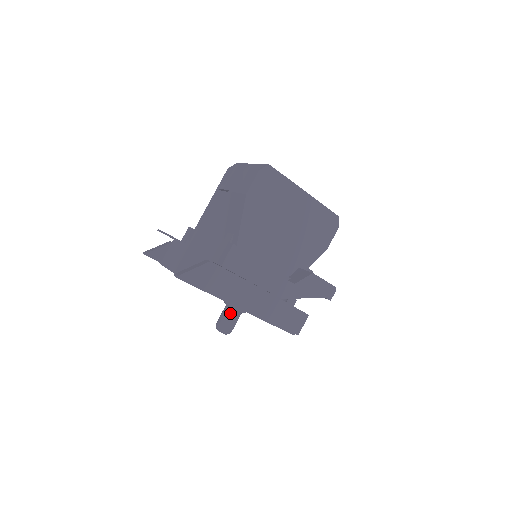
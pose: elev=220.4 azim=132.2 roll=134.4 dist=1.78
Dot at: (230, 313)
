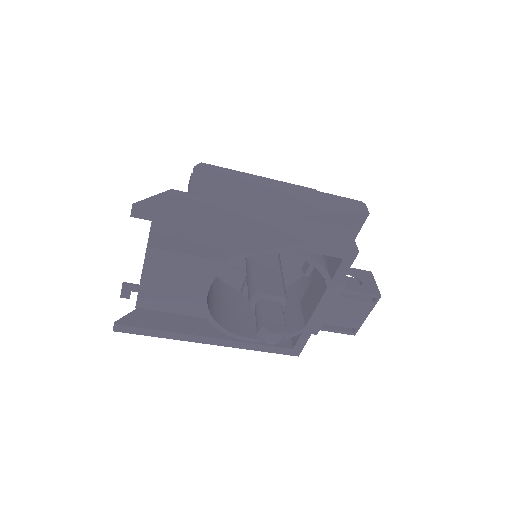
Dot at: (264, 306)
